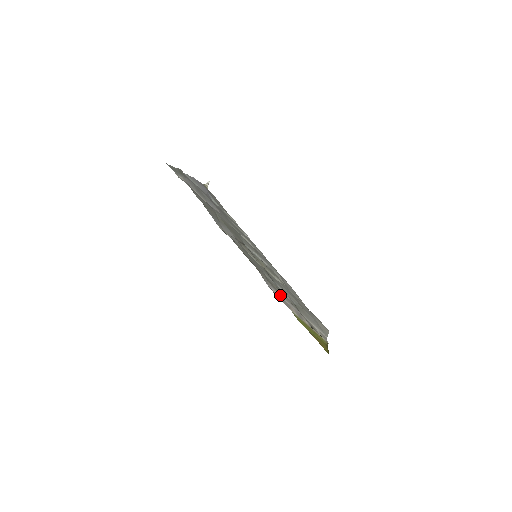
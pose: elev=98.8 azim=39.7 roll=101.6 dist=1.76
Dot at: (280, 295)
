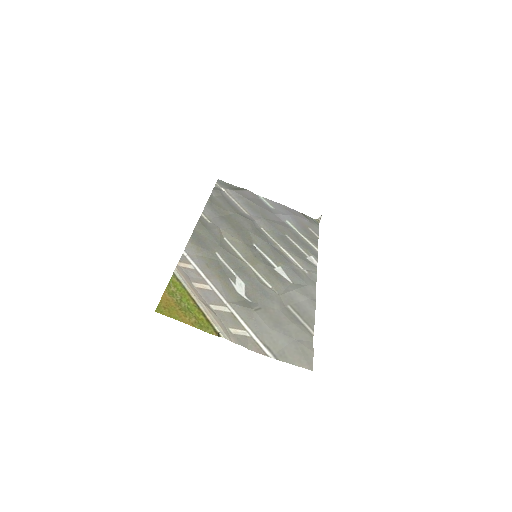
Dot at: (201, 270)
